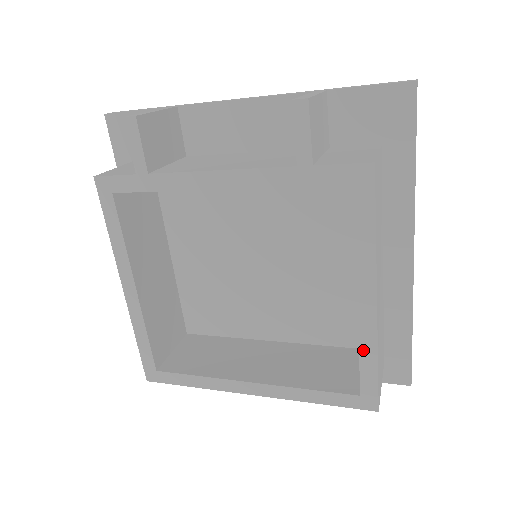
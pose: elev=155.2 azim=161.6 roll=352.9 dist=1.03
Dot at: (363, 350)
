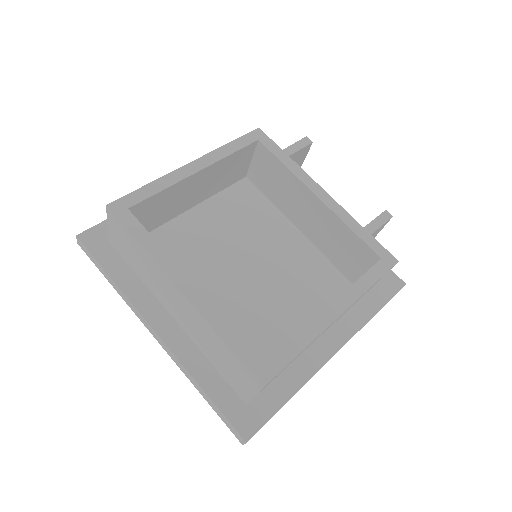
Dot at: (301, 335)
